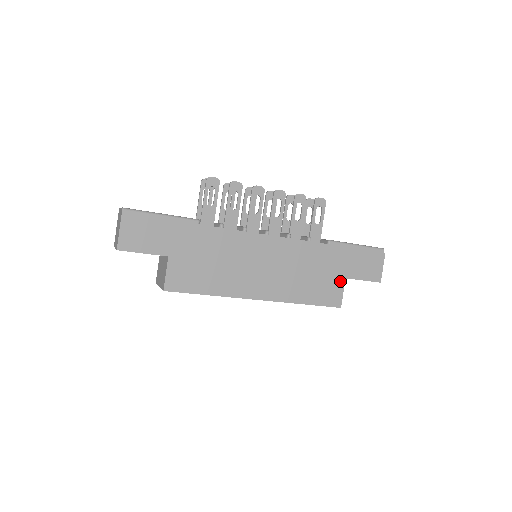
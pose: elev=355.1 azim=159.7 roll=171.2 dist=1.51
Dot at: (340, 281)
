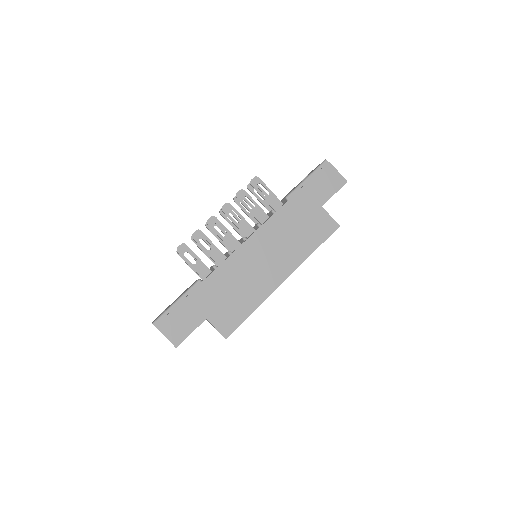
Dot at: (320, 212)
